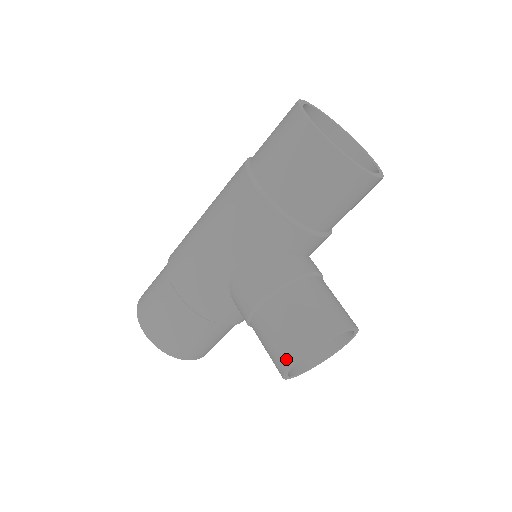
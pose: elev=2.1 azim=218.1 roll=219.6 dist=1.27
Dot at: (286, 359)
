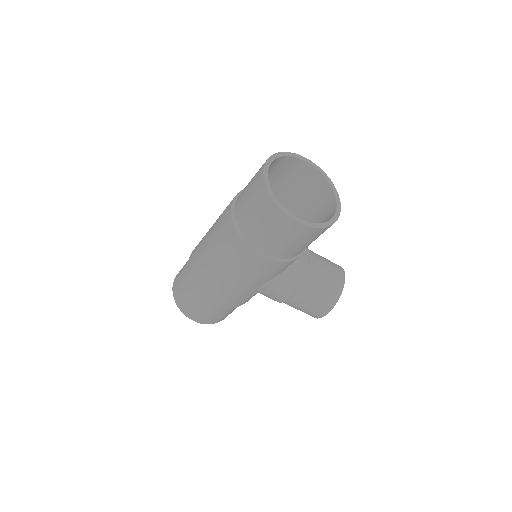
Dot at: (317, 316)
